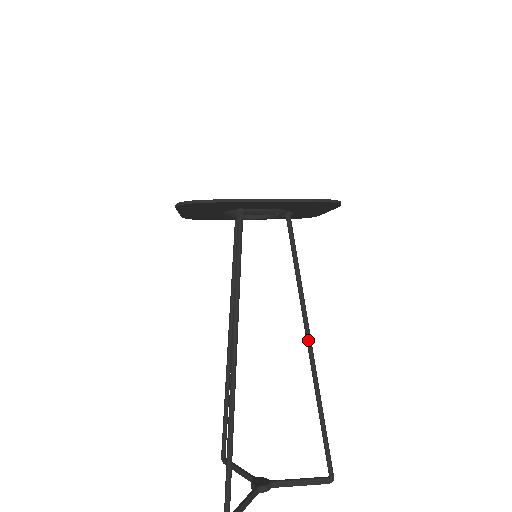
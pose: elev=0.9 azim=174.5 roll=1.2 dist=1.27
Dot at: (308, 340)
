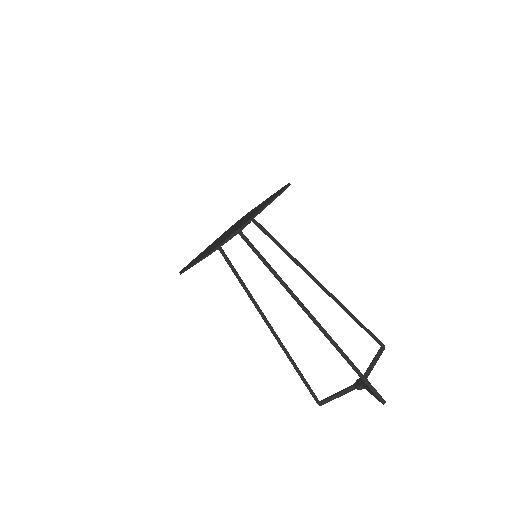
Dot at: (317, 282)
